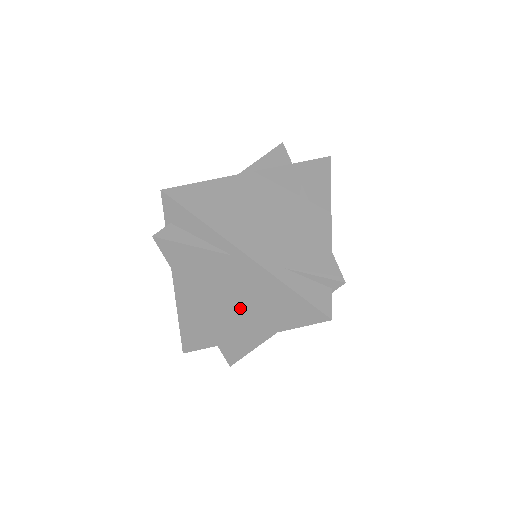
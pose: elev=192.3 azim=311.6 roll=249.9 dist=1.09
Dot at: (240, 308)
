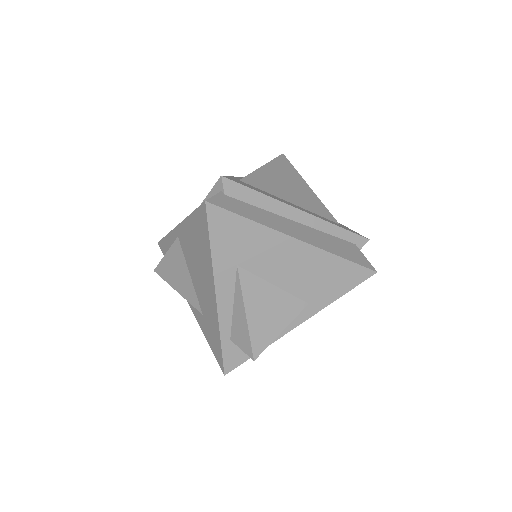
Dot at: (200, 273)
